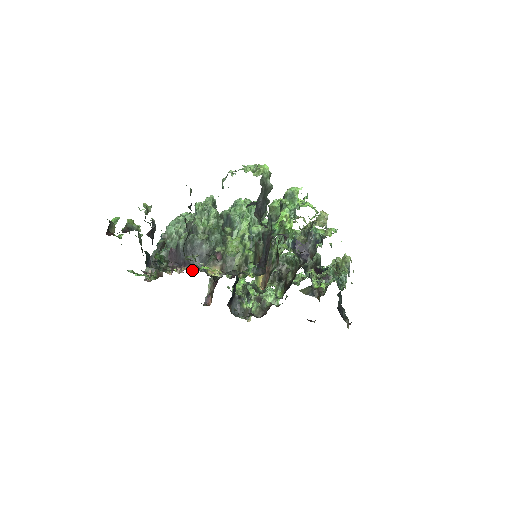
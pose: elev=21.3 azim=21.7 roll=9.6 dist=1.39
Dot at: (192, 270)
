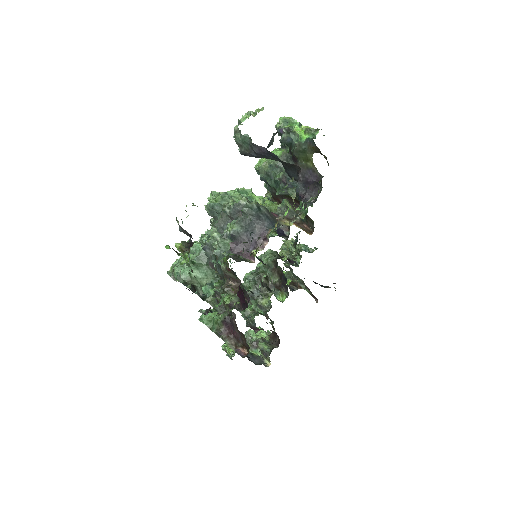
Dot at: occluded
